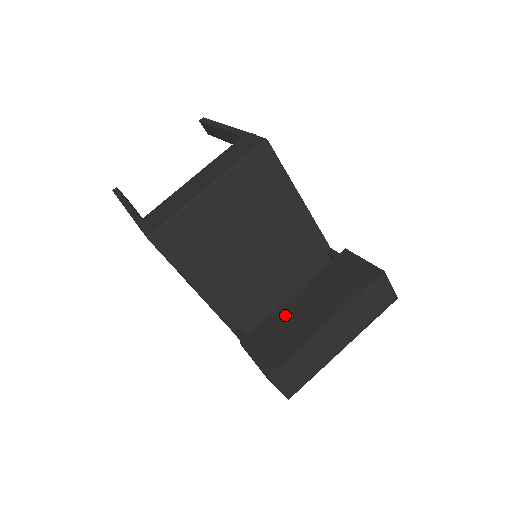
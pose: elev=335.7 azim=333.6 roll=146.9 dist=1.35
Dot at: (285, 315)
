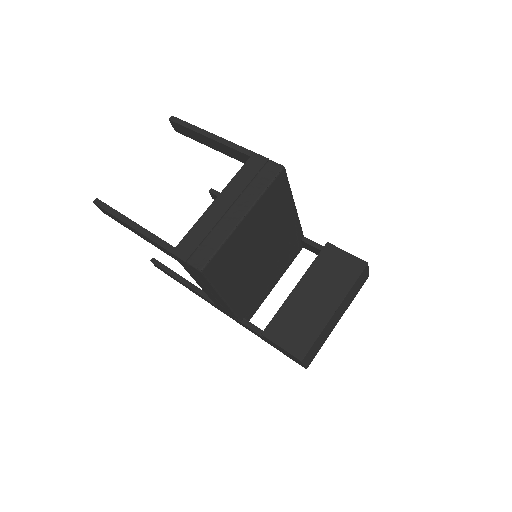
Dot at: (295, 306)
